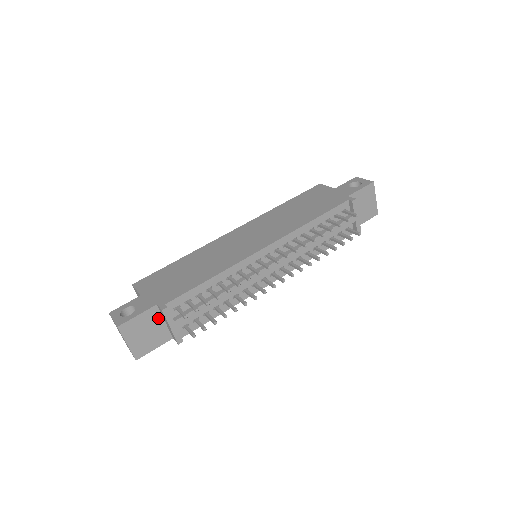
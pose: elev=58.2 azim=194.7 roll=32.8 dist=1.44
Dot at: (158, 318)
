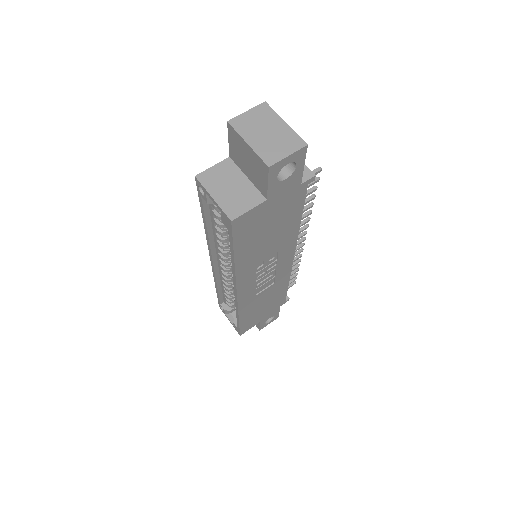
Dot at: occluded
